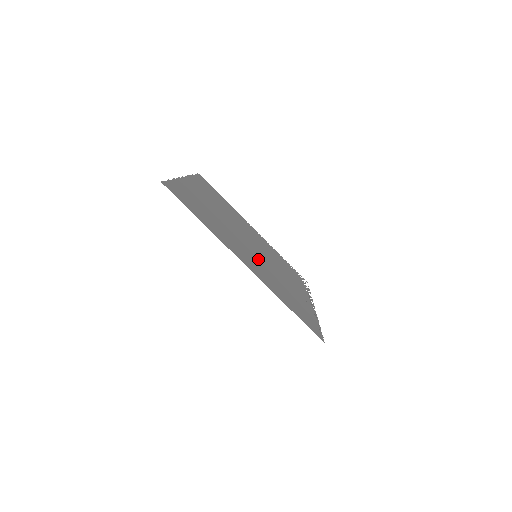
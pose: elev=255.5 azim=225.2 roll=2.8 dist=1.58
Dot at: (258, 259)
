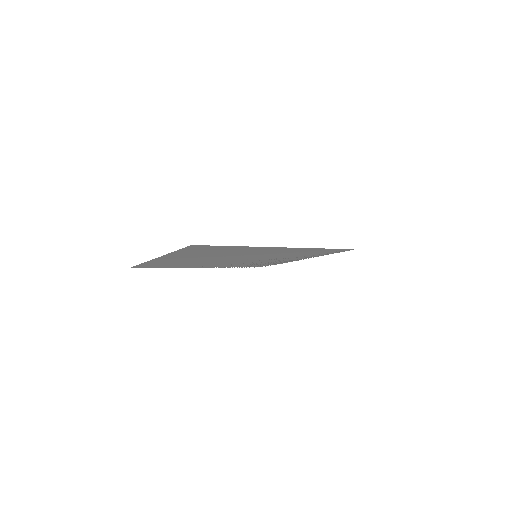
Dot at: (260, 255)
